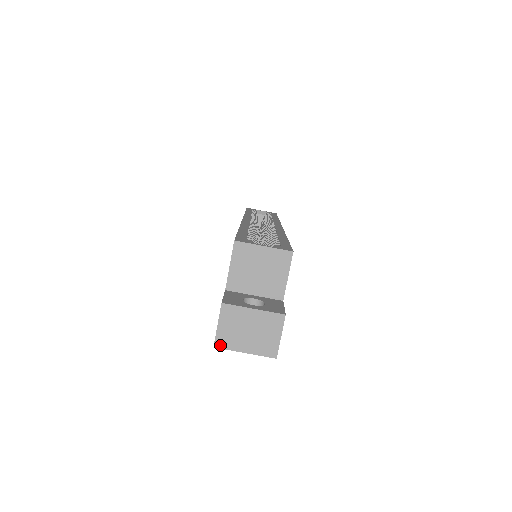
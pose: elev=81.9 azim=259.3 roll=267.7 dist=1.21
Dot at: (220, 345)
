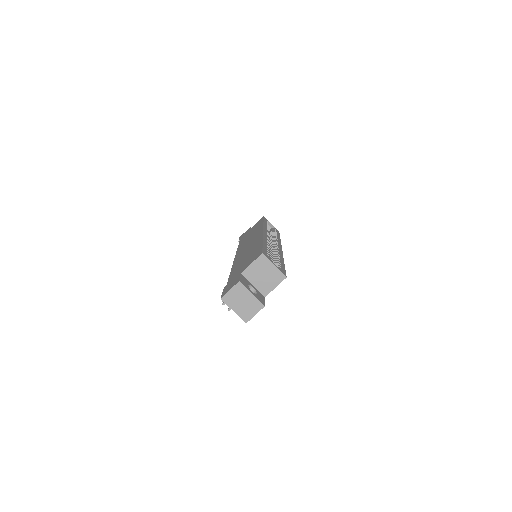
Dot at: (224, 300)
